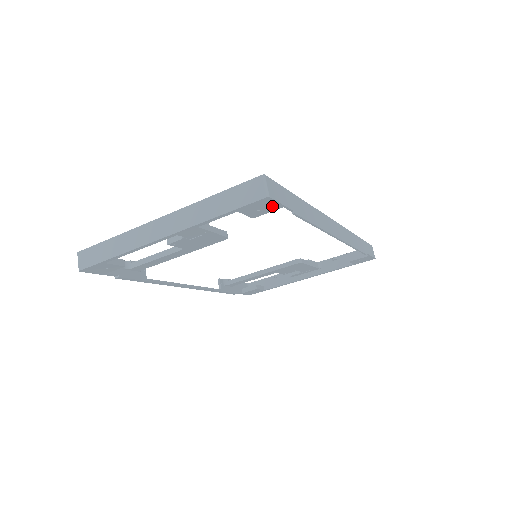
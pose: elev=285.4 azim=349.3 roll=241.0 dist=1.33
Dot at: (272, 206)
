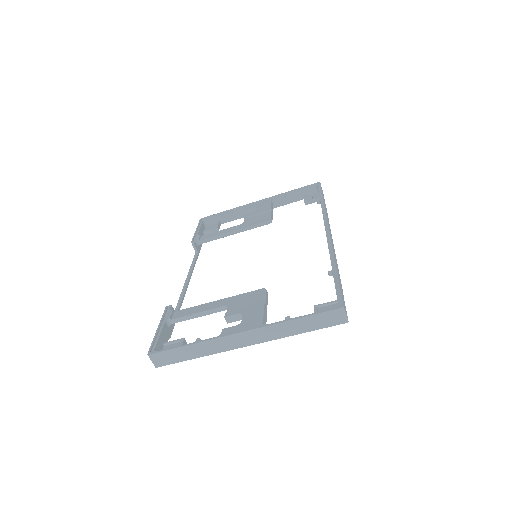
Dot at: occluded
